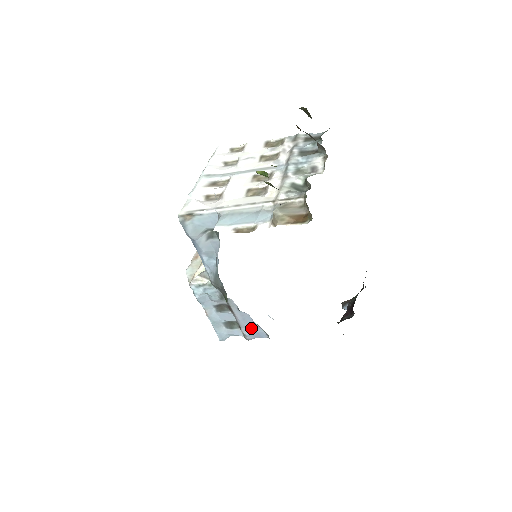
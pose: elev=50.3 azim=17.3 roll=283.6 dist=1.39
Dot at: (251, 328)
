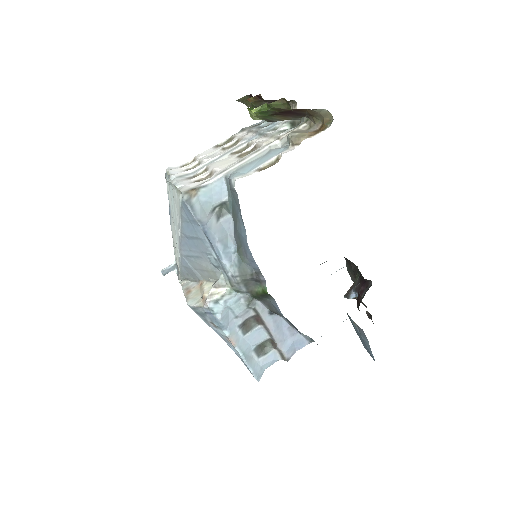
Dot at: (287, 339)
